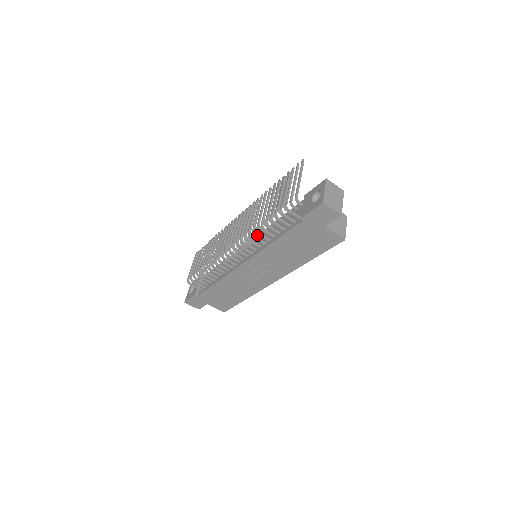
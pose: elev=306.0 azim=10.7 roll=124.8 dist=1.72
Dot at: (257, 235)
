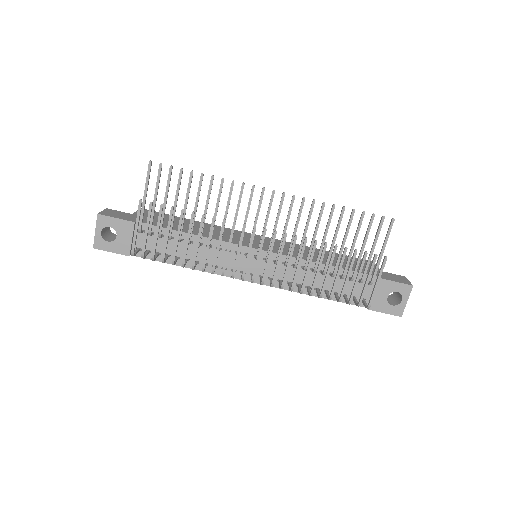
Dot at: (282, 256)
